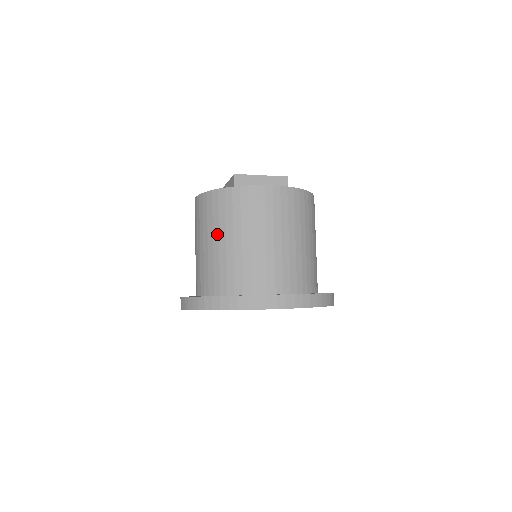
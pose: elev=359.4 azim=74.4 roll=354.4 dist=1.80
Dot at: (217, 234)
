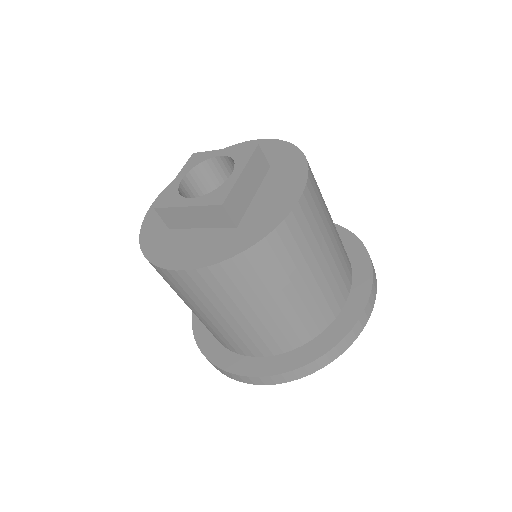
Dot at: (269, 299)
